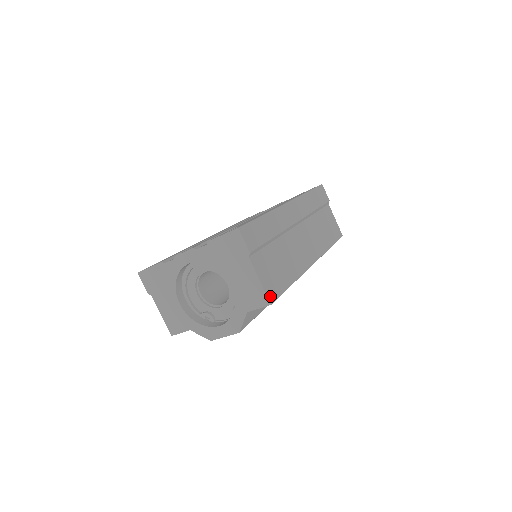
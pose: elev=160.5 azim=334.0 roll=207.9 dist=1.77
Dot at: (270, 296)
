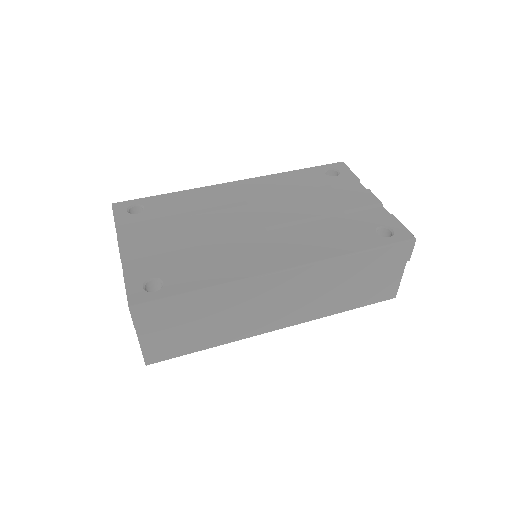
Dot at: (150, 359)
